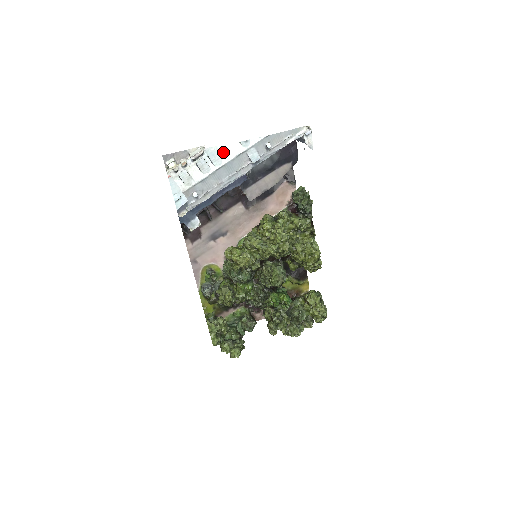
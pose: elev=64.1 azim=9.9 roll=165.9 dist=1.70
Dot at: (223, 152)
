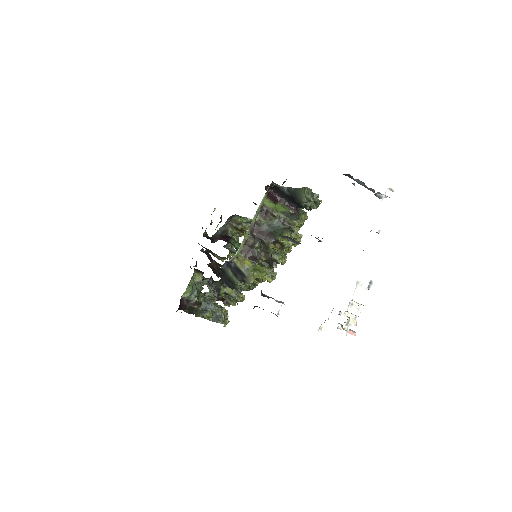
Dot at: occluded
